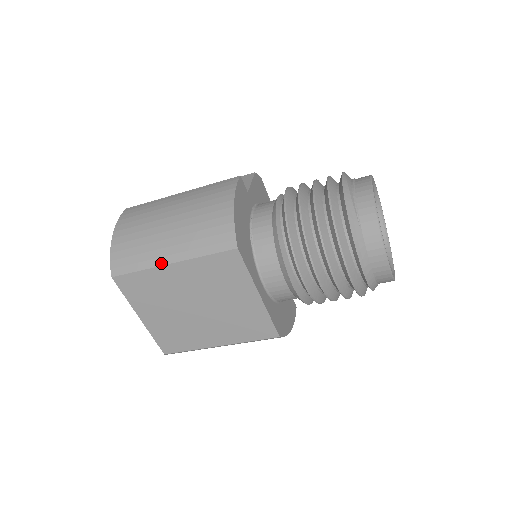
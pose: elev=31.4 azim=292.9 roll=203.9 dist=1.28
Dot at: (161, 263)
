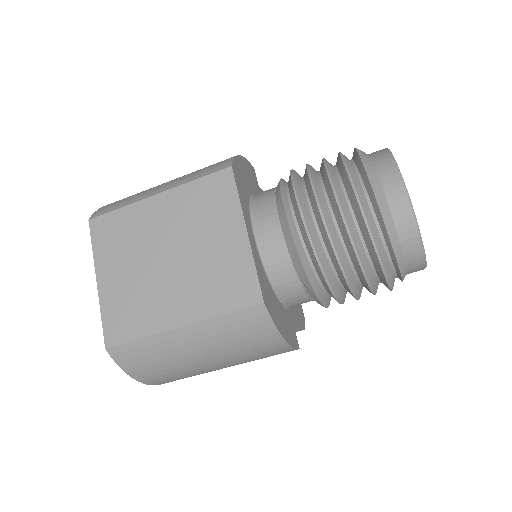
Dot at: (147, 197)
